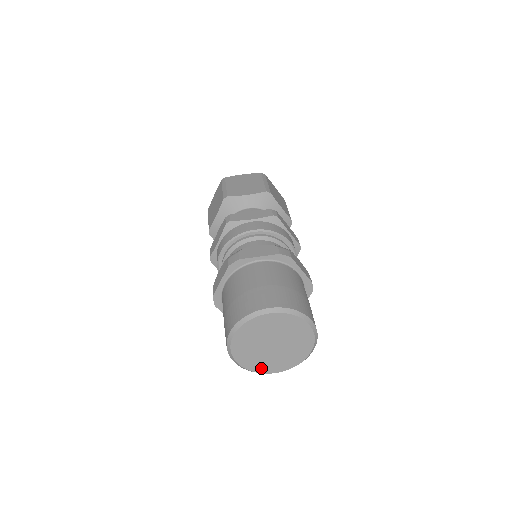
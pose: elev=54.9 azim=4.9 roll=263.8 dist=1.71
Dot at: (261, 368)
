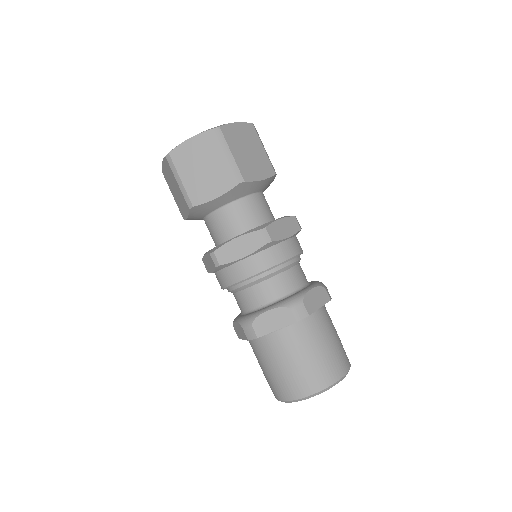
Dot at: occluded
